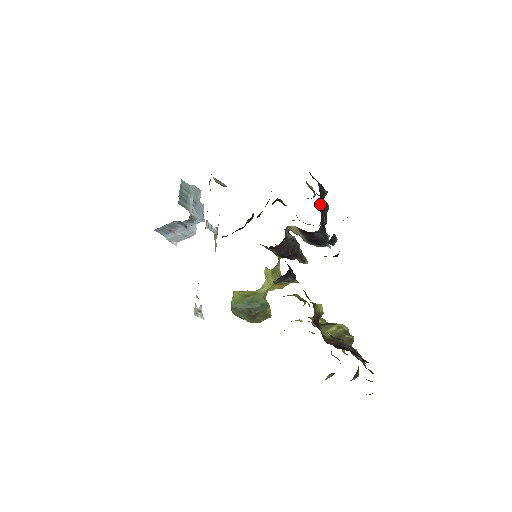
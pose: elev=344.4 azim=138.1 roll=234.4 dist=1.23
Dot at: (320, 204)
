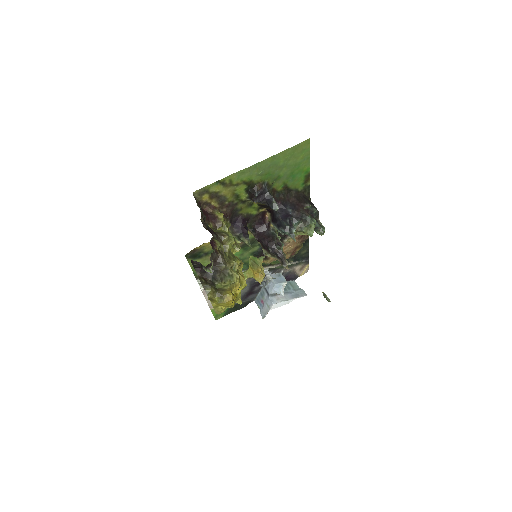
Dot at: (291, 199)
